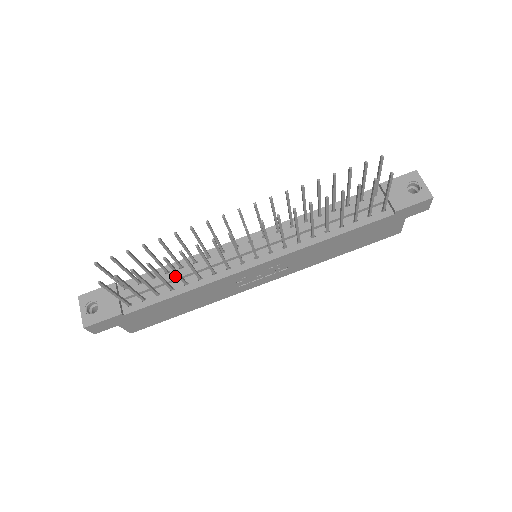
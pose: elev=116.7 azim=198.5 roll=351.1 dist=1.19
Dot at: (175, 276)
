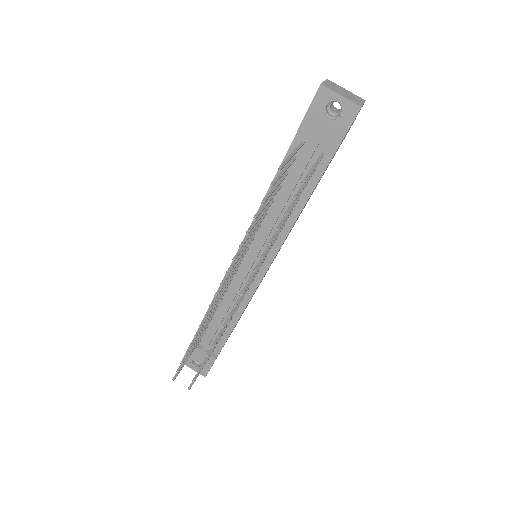
Dot at: (220, 318)
